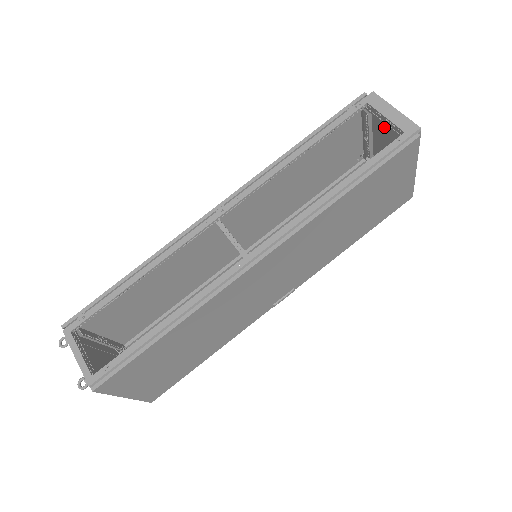
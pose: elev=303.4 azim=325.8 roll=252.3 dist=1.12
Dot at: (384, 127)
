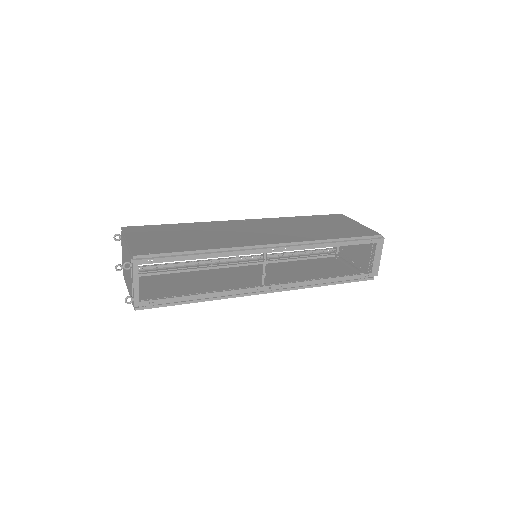
Dot at: (367, 245)
